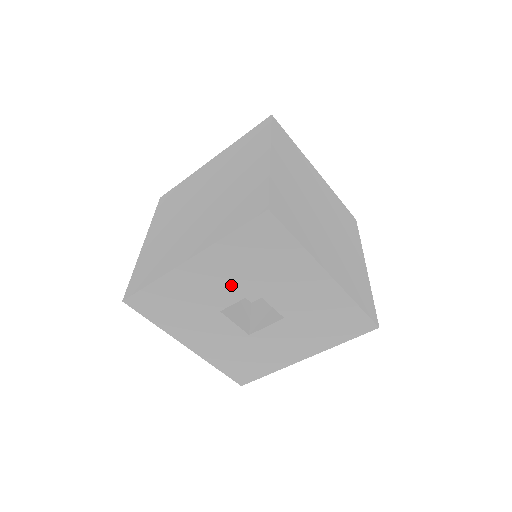
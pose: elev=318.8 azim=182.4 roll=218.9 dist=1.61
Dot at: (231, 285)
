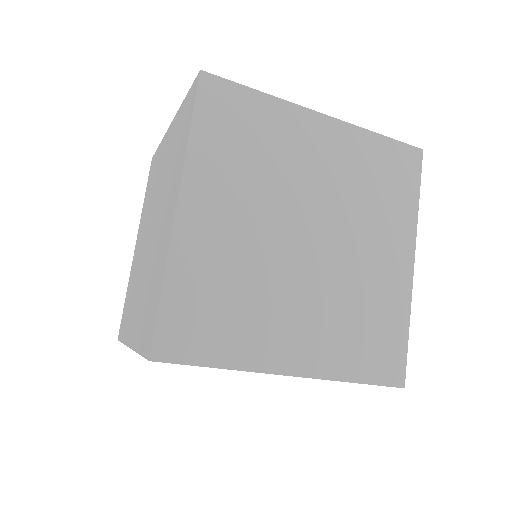
Dot at: occluded
